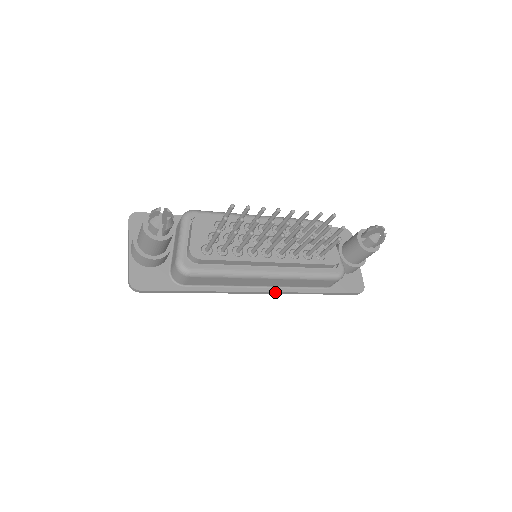
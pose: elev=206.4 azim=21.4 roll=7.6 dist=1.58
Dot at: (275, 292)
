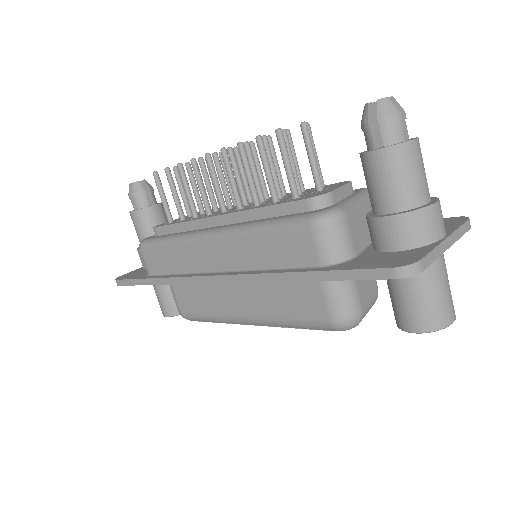
Dot at: (230, 276)
